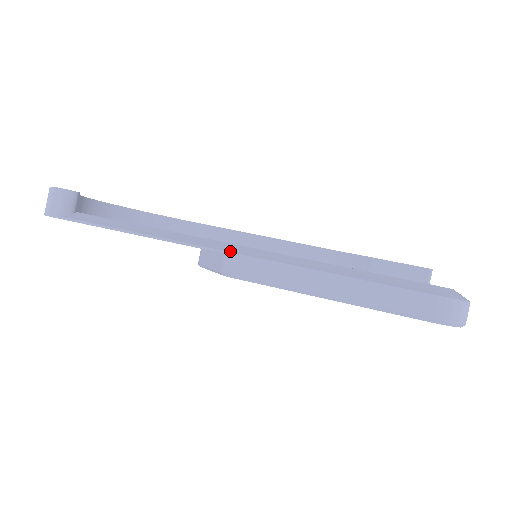
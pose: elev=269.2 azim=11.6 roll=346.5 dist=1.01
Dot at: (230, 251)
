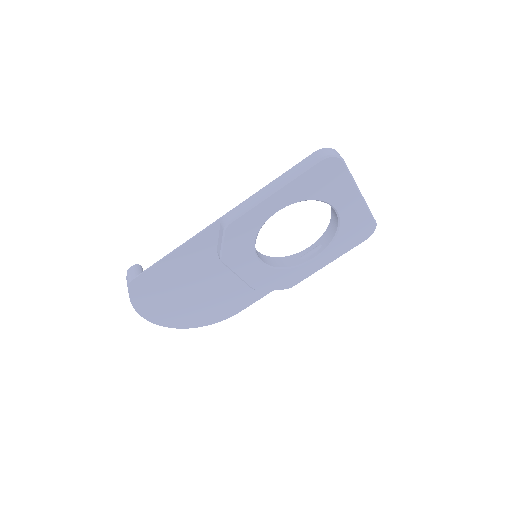
Dot at: (221, 217)
